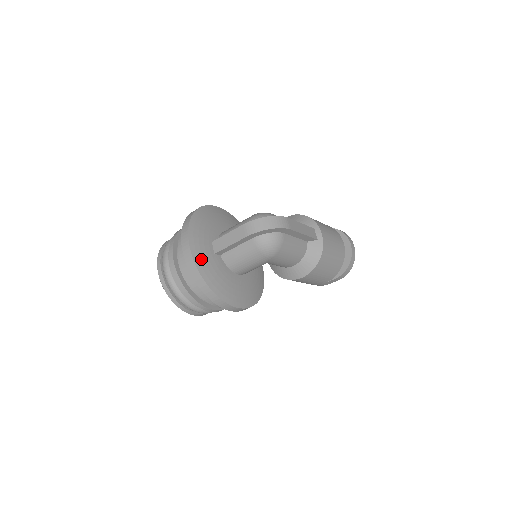
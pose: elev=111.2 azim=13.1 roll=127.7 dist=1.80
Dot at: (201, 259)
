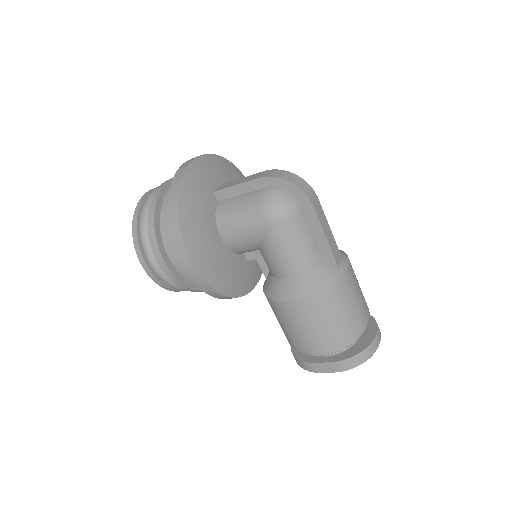
Dot at: (195, 177)
